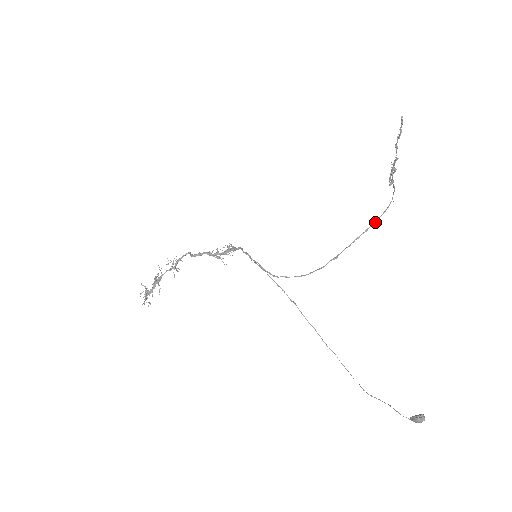
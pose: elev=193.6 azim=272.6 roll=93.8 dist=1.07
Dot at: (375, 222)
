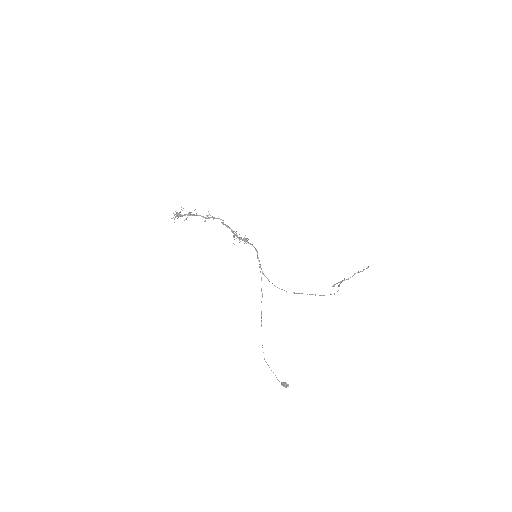
Dot at: (321, 295)
